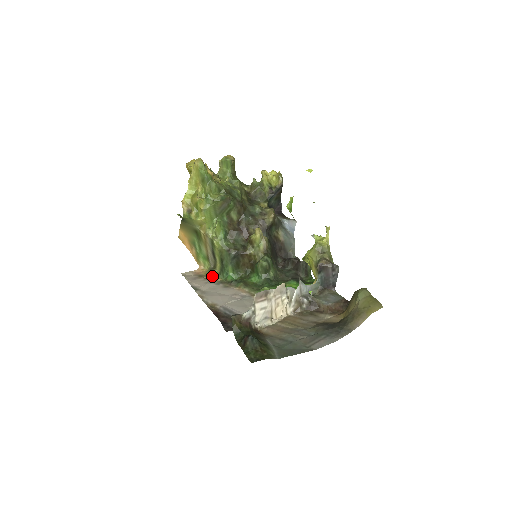
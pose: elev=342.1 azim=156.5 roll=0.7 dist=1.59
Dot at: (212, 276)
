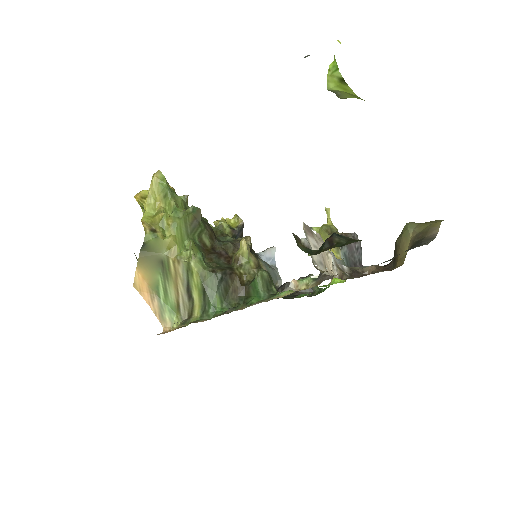
Dot at: (191, 322)
